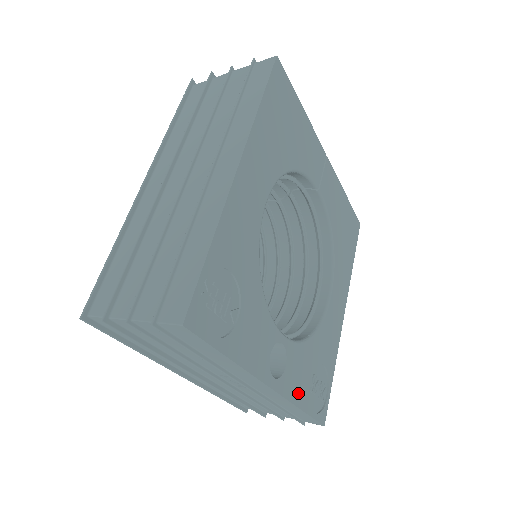
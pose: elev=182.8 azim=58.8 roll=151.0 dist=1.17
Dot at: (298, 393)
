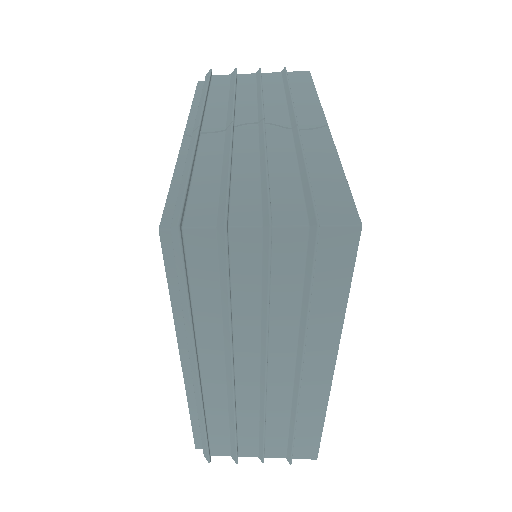
Dot at: occluded
